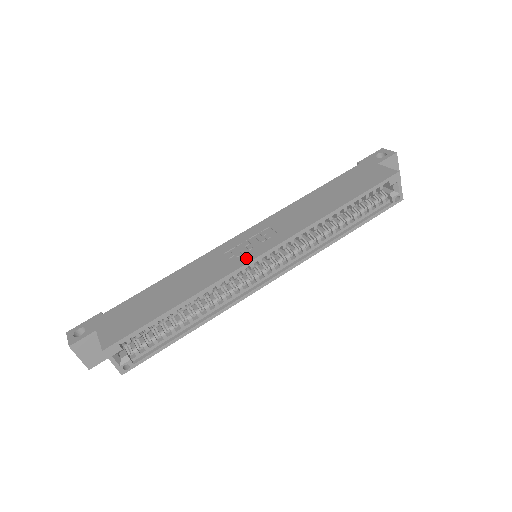
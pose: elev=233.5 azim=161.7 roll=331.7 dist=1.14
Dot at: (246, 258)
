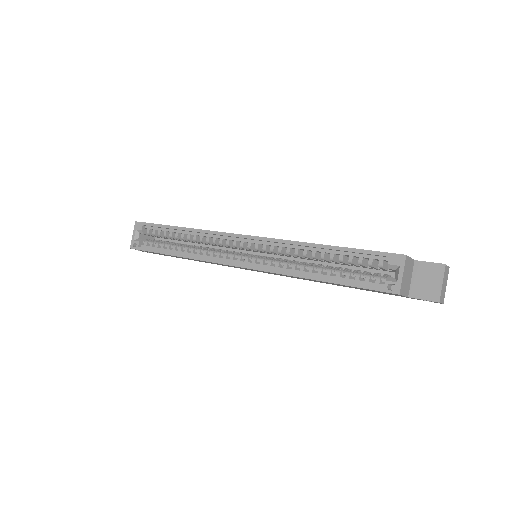
Dot at: occluded
